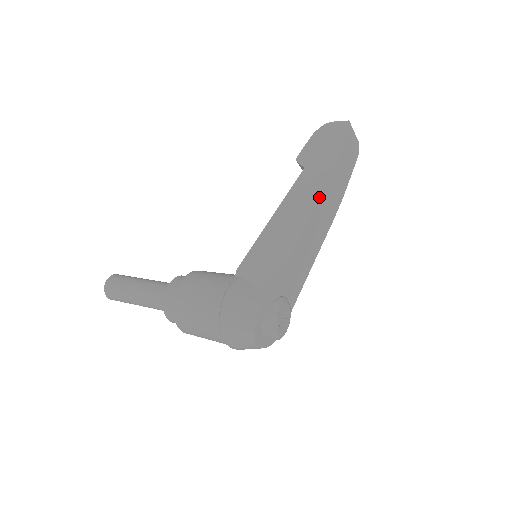
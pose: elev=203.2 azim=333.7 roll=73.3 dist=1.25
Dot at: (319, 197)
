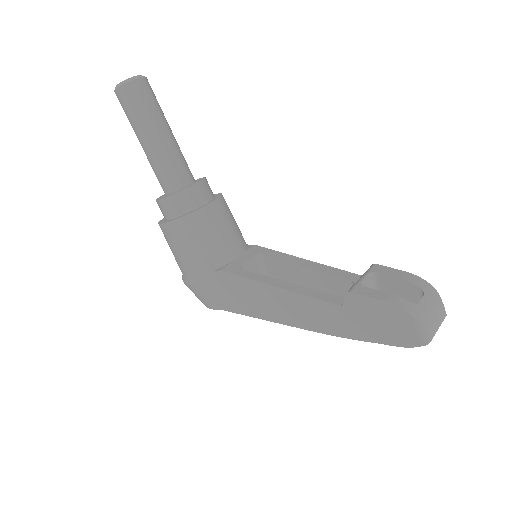
Dot at: (319, 332)
